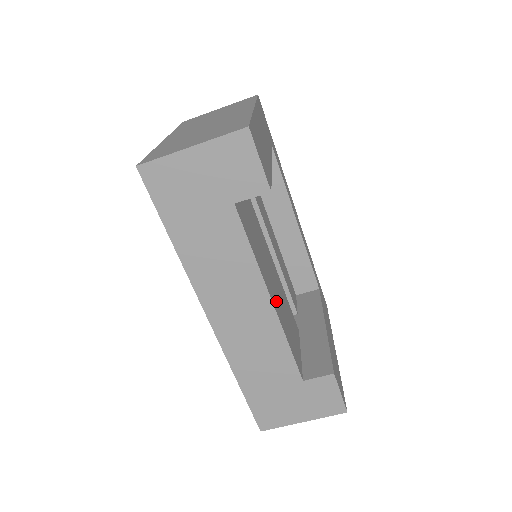
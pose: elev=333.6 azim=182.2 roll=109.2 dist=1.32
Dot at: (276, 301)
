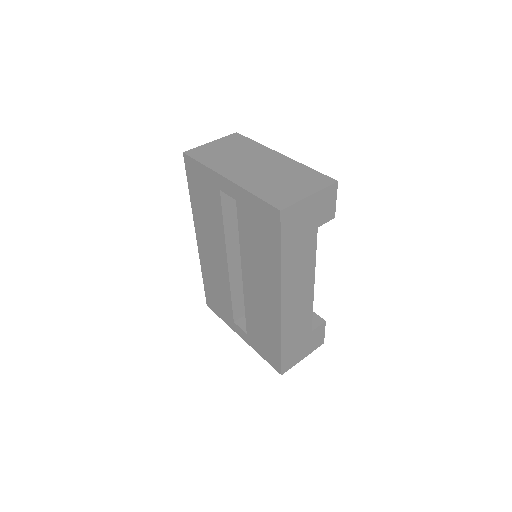
Dot at: occluded
